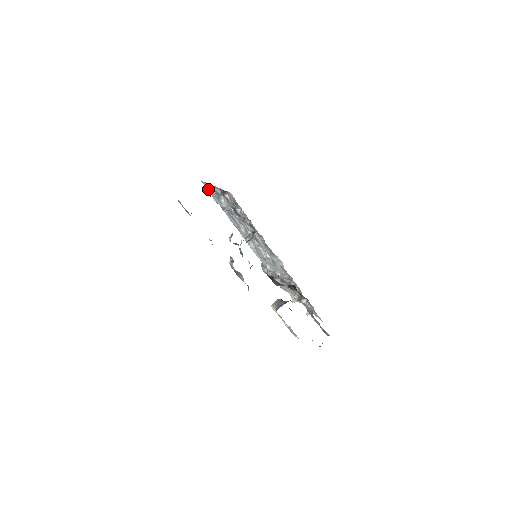
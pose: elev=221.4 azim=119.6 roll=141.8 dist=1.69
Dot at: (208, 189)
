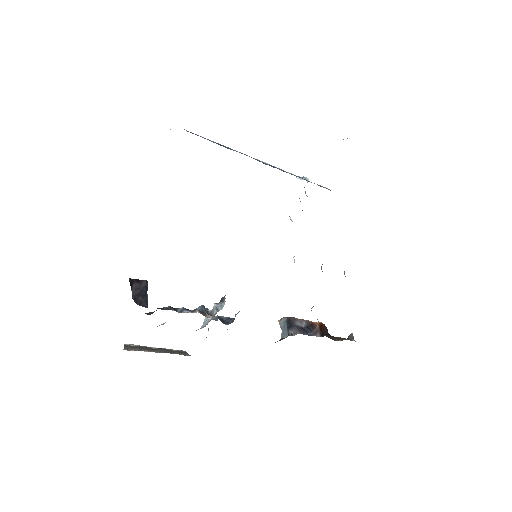
Dot at: occluded
